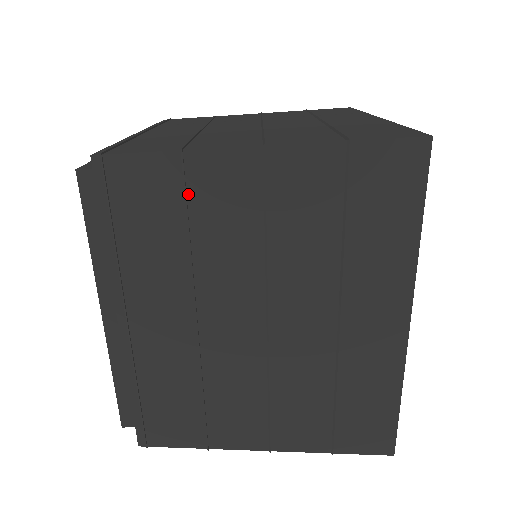
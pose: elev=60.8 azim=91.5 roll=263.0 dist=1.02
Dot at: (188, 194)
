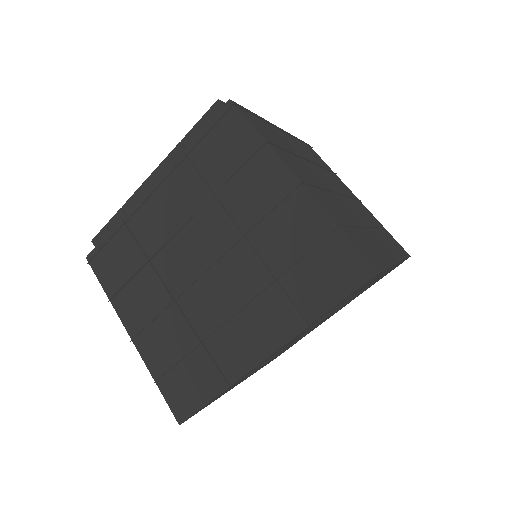
Dot at: (331, 172)
